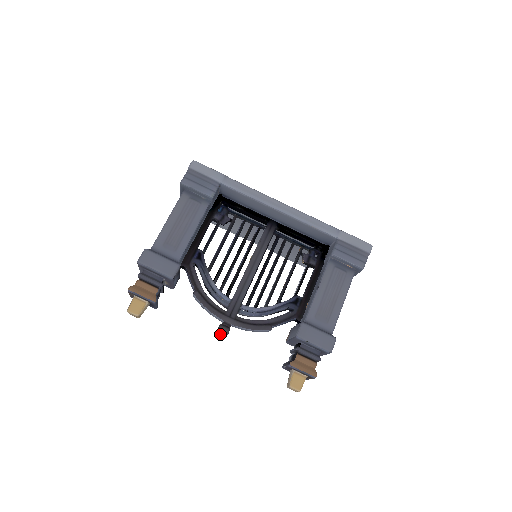
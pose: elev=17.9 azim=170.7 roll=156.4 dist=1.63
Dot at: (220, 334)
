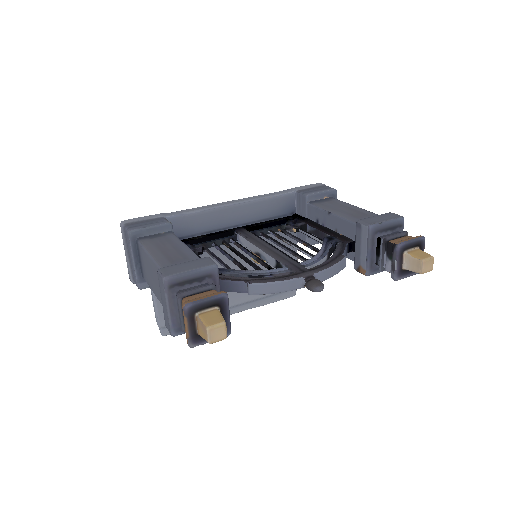
Dot at: (317, 285)
